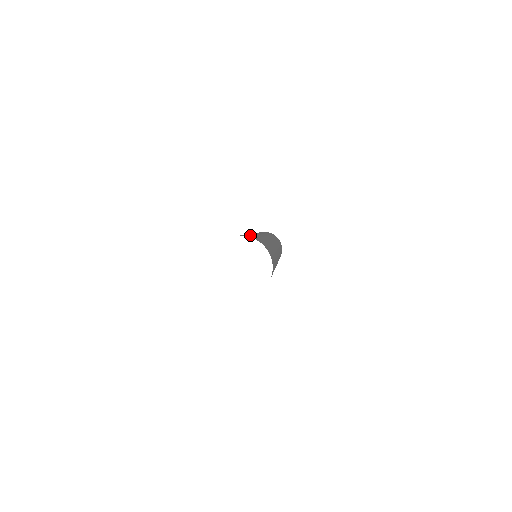
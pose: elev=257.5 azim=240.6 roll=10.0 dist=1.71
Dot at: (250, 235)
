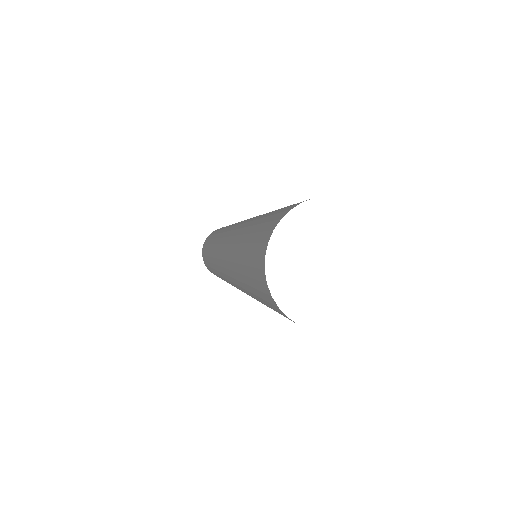
Dot at: (271, 213)
